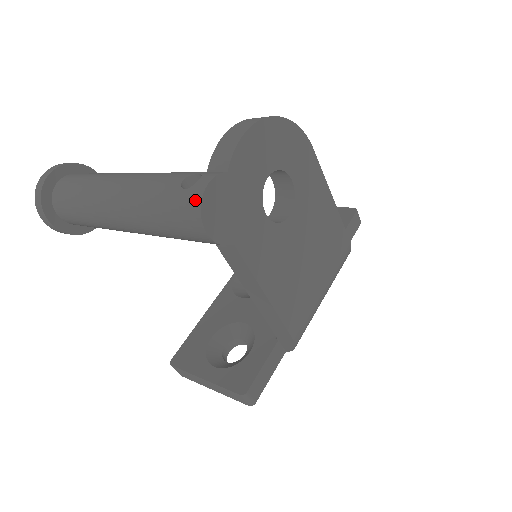
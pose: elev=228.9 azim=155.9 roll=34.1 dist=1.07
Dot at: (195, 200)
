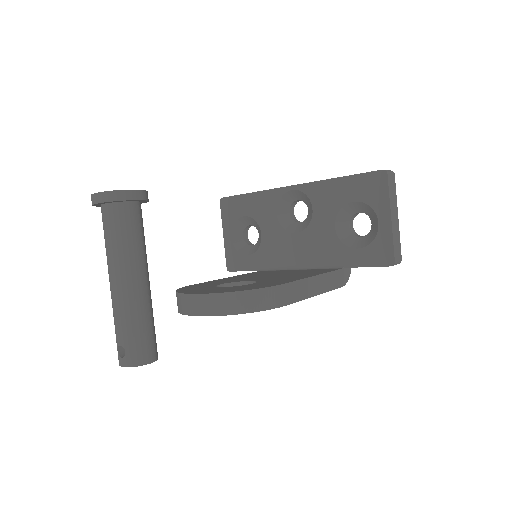
Dot at: occluded
